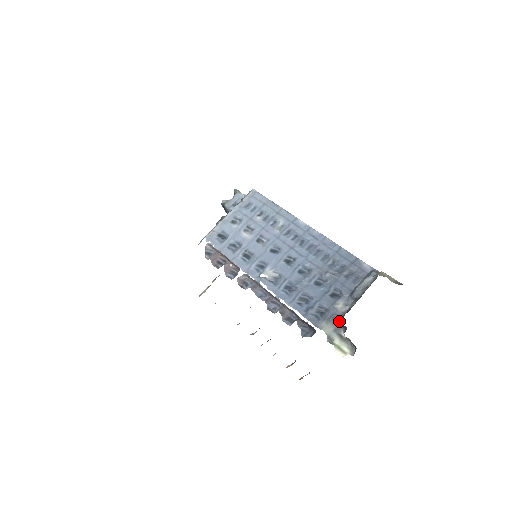
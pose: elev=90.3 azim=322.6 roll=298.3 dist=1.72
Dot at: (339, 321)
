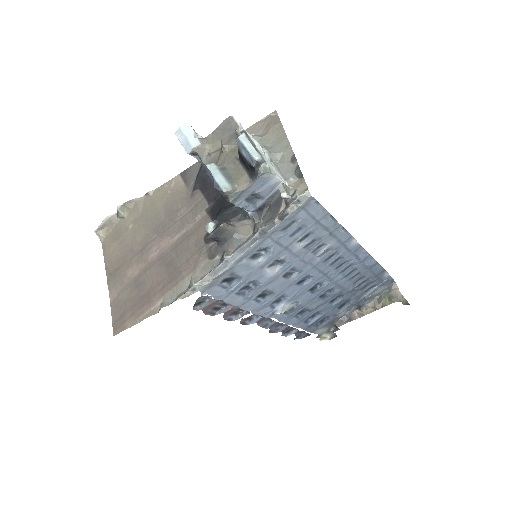
Dot at: (335, 324)
